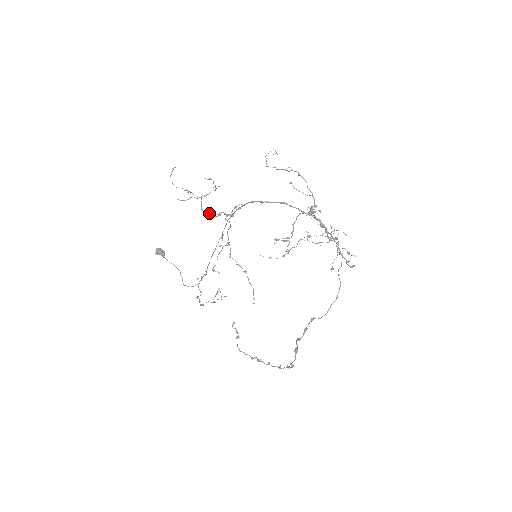
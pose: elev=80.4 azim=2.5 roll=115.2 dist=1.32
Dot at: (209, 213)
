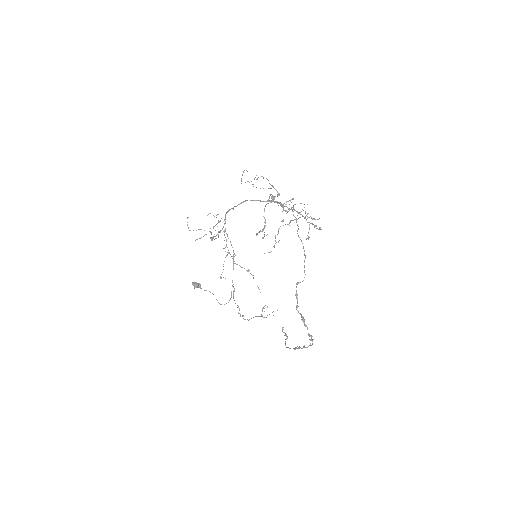
Dot at: occluded
